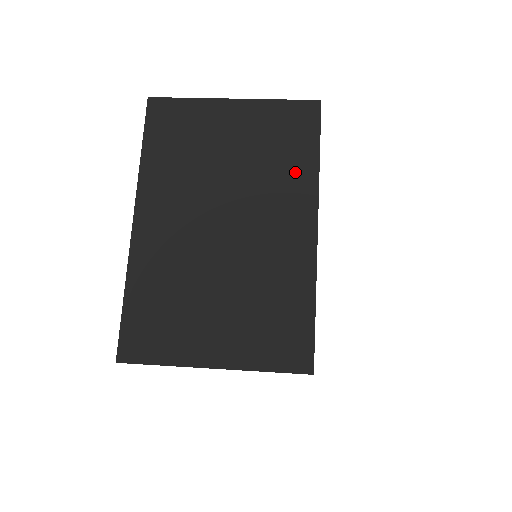
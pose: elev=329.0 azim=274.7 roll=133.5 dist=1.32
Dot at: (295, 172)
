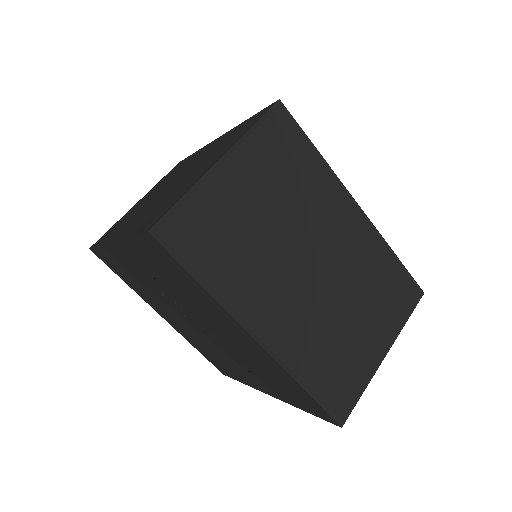
Dot at: (315, 179)
